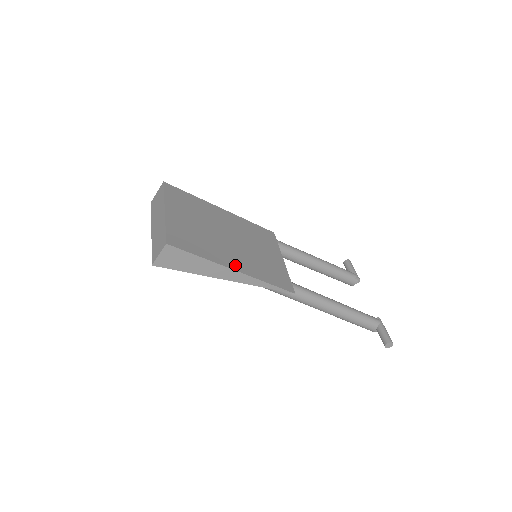
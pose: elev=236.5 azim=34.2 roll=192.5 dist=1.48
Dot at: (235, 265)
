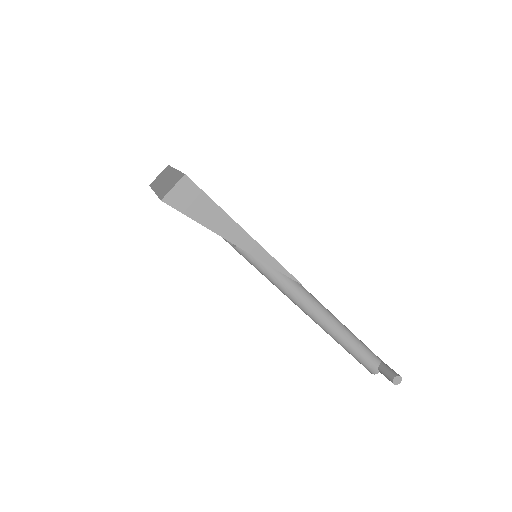
Dot at: occluded
